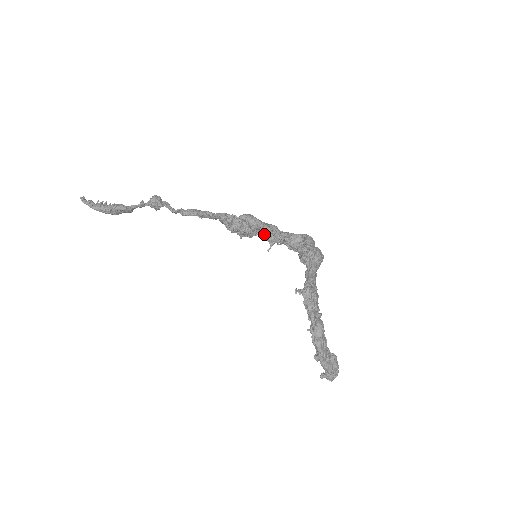
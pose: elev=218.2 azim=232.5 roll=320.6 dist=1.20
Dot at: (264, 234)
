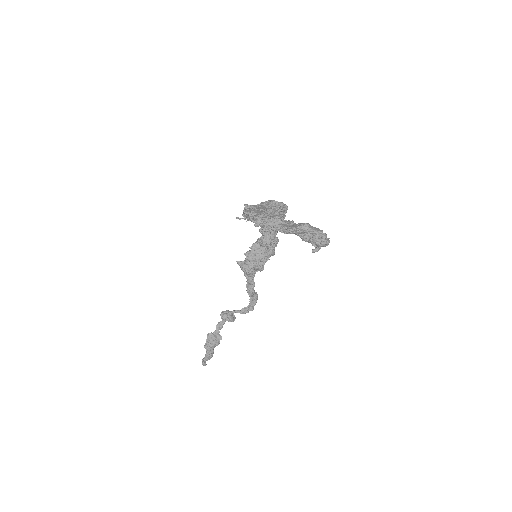
Dot at: (260, 244)
